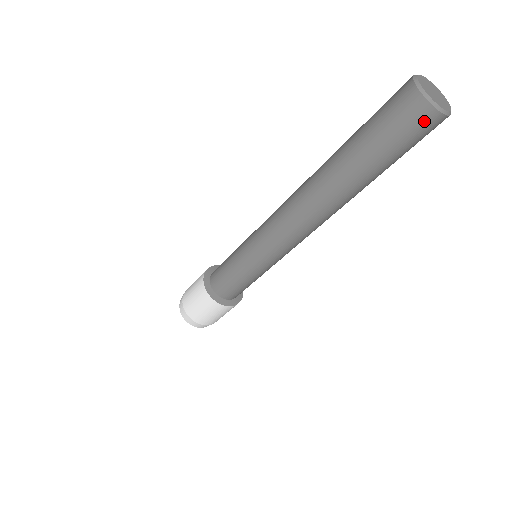
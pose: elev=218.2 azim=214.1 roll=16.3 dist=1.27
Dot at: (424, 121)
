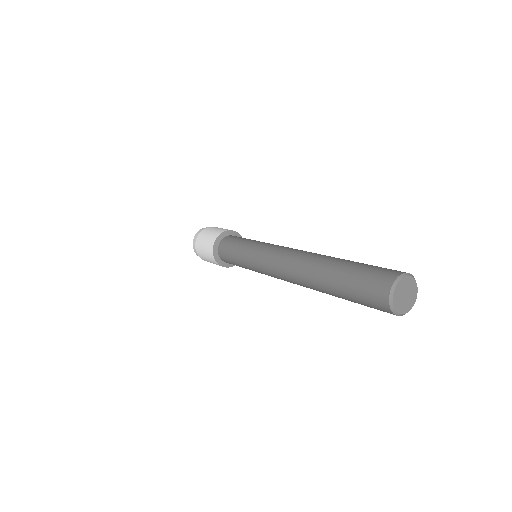
Dot at: (382, 308)
